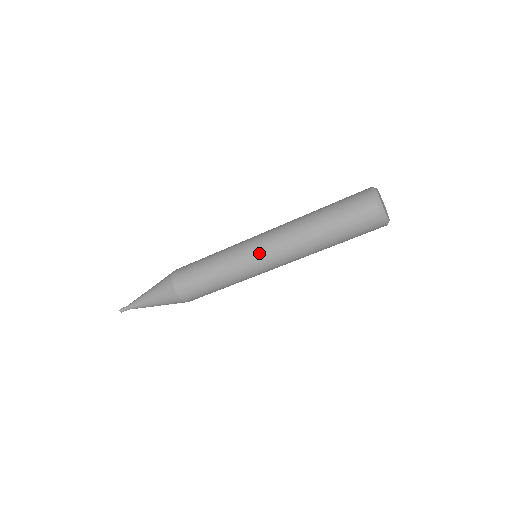
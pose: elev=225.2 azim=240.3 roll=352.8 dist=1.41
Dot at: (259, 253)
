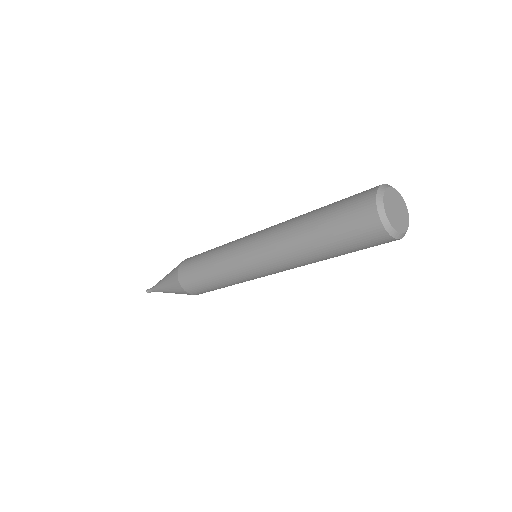
Dot at: (253, 264)
